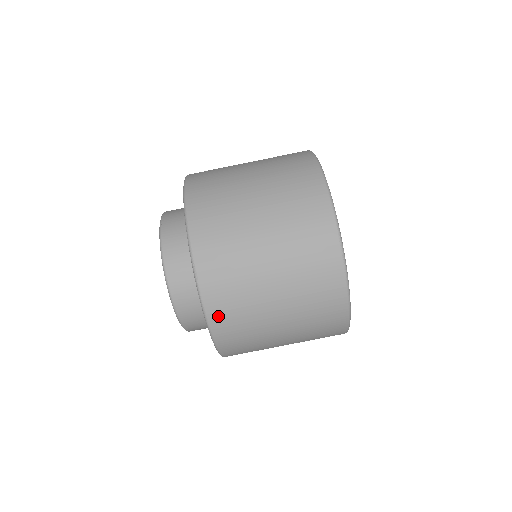
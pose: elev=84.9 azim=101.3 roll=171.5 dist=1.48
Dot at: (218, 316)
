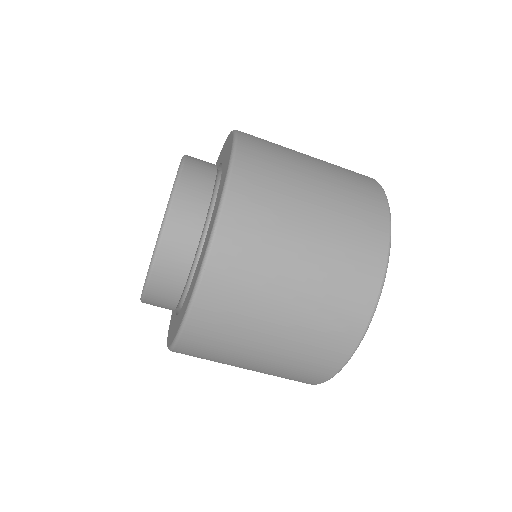
Dot at: (209, 302)
